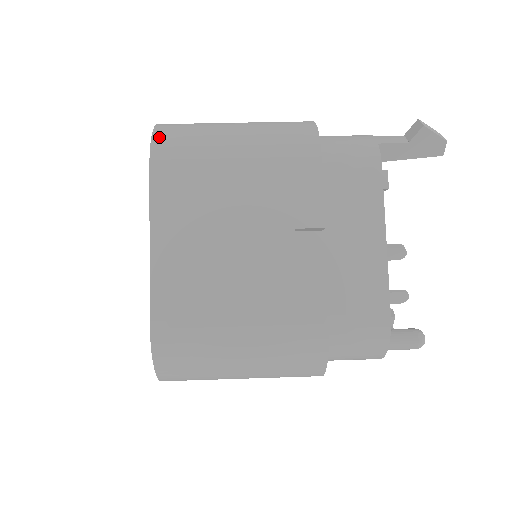
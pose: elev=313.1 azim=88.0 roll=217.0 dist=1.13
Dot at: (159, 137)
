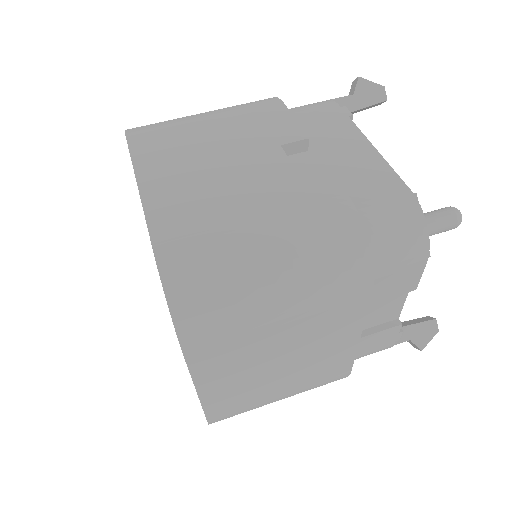
Dot at: (132, 128)
